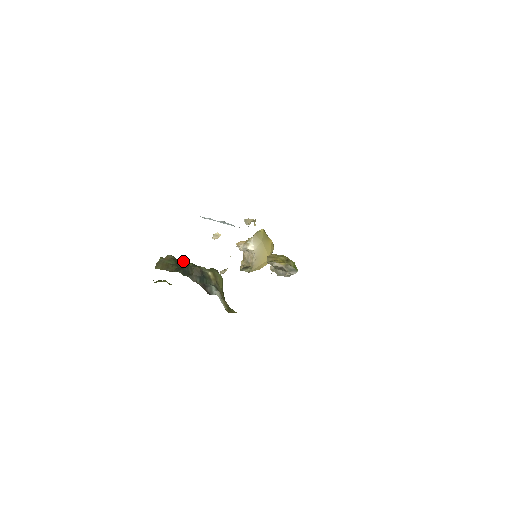
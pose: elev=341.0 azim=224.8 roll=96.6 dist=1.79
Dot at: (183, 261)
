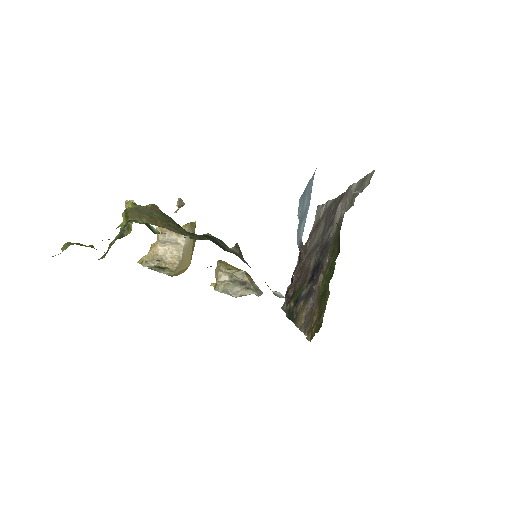
Dot at: occluded
